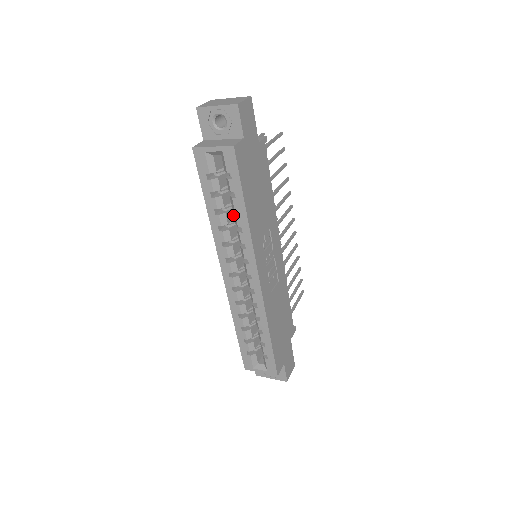
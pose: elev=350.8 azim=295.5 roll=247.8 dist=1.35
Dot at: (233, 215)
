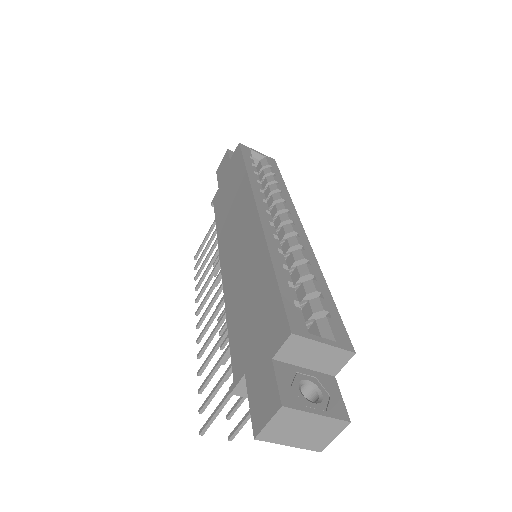
Dot at: occluded
